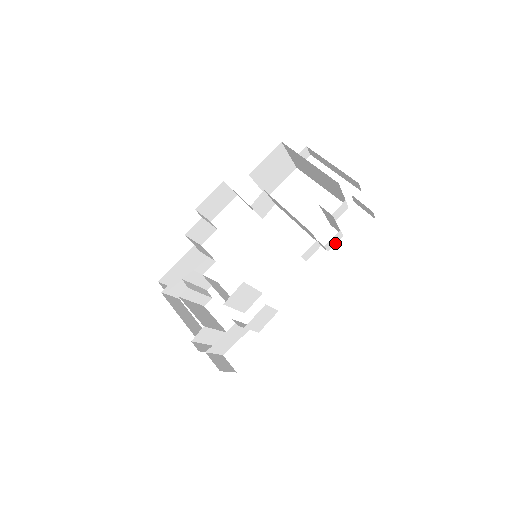
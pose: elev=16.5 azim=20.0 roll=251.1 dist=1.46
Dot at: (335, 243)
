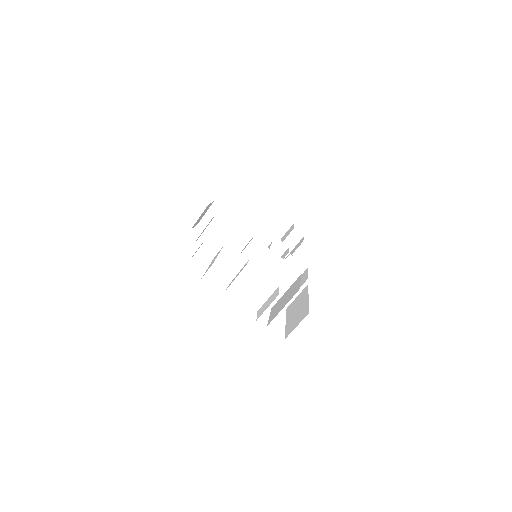
Dot at: occluded
